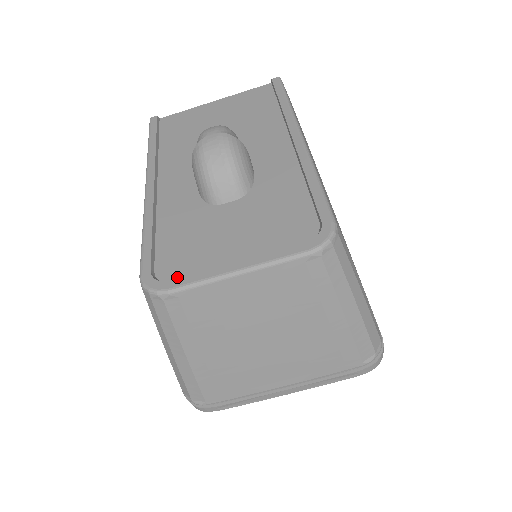
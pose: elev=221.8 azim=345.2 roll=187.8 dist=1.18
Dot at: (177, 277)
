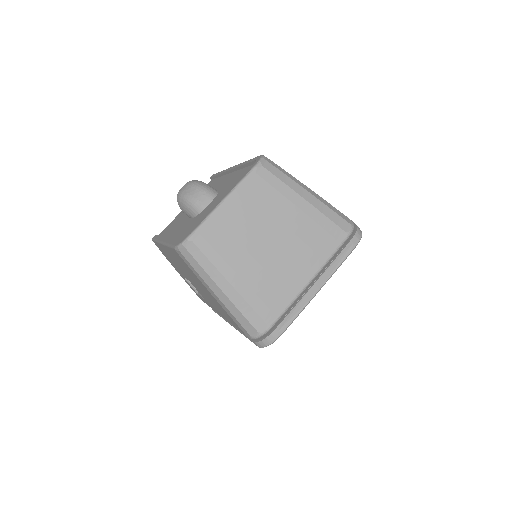
Dot at: occluded
